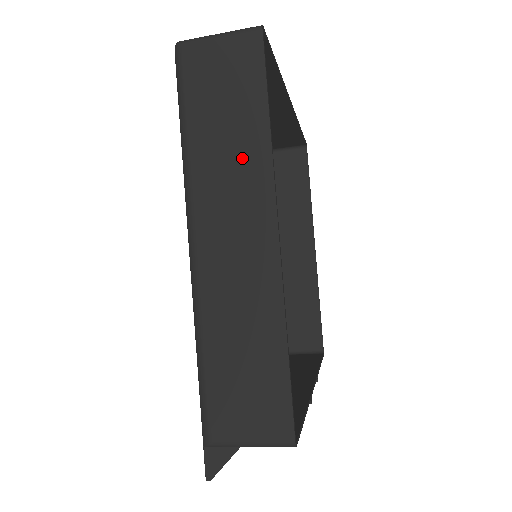
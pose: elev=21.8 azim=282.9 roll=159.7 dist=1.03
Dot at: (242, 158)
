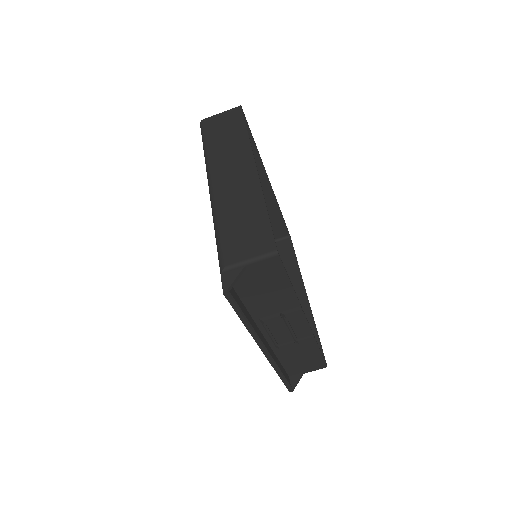
Dot at: (235, 146)
